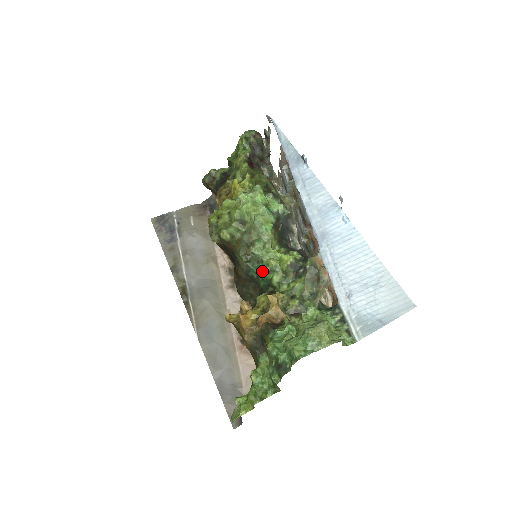
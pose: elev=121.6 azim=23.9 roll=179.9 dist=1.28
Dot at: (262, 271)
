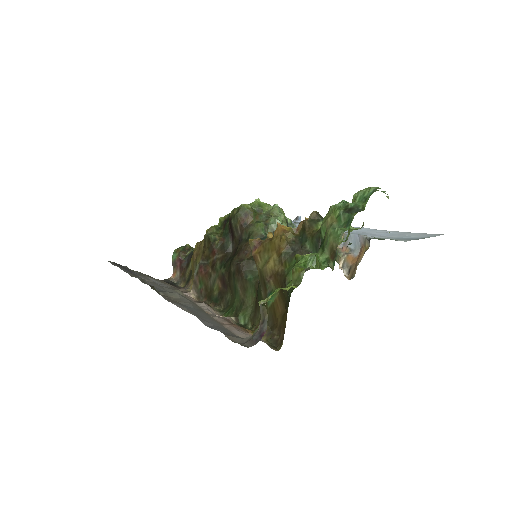
Dot at: occluded
